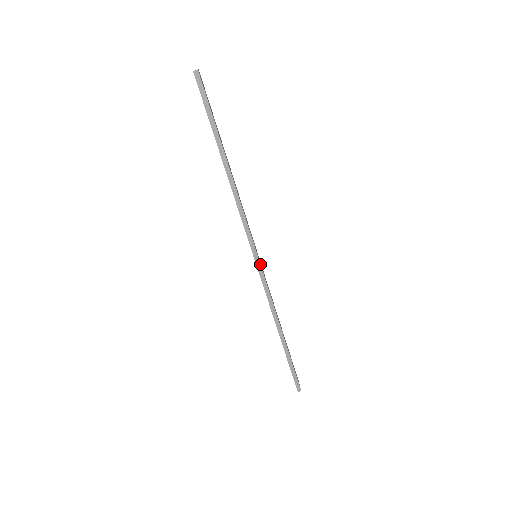
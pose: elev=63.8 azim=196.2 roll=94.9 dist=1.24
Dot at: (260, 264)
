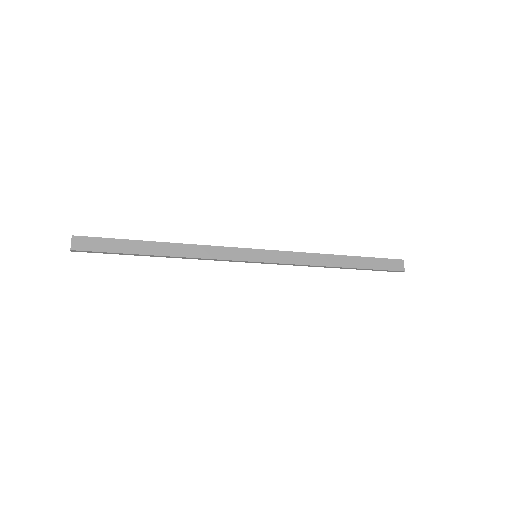
Dot at: (263, 262)
